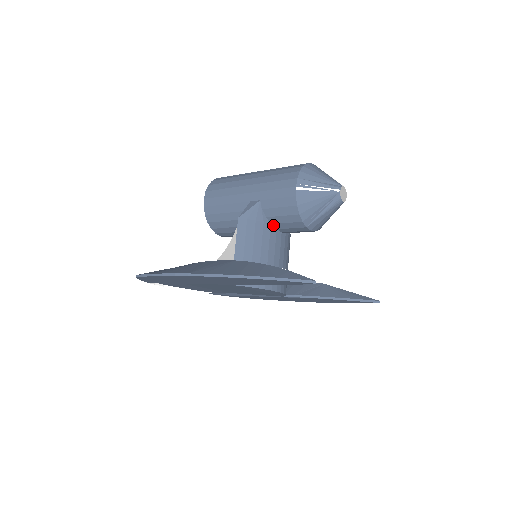
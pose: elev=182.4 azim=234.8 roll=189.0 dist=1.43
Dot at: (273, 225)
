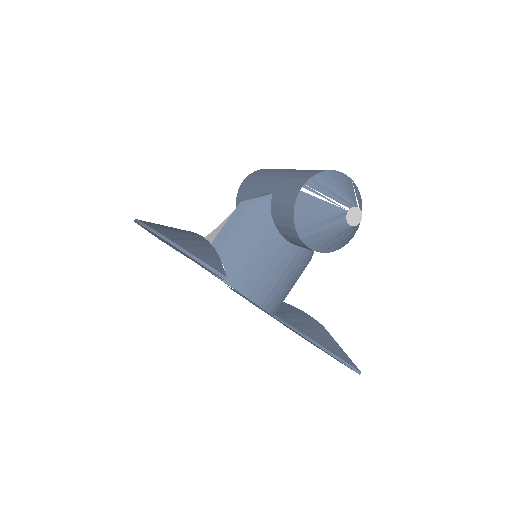
Dot at: (276, 226)
